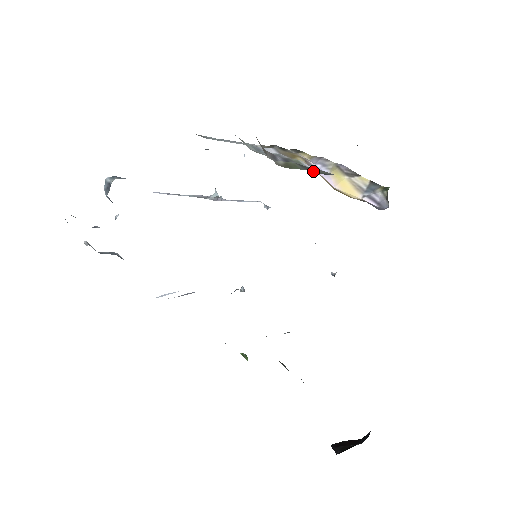
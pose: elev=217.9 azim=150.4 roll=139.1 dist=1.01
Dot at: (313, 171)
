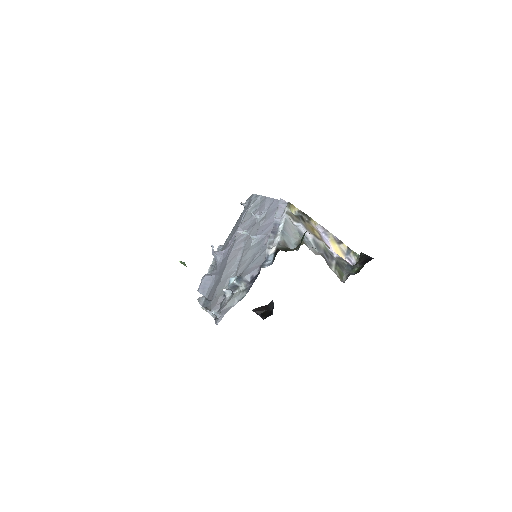
Dot at: (343, 267)
